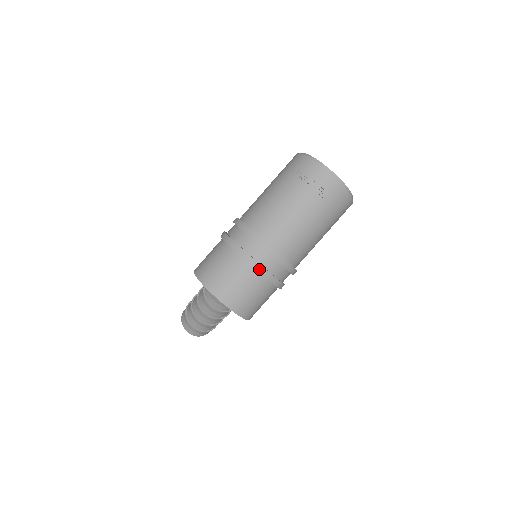
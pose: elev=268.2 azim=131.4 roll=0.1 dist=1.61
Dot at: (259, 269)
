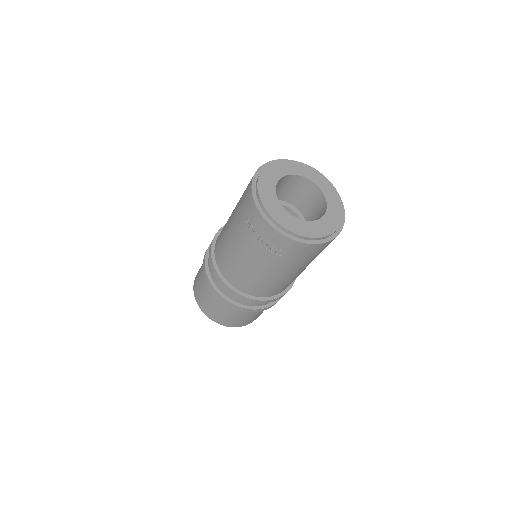
Dot at: (234, 307)
